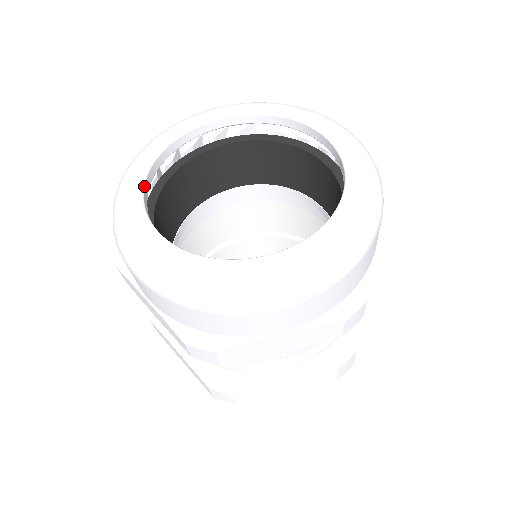
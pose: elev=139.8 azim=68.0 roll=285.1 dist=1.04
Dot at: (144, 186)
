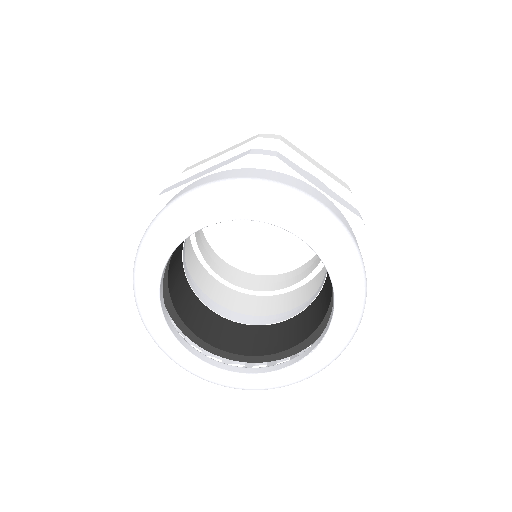
Dot at: (164, 318)
